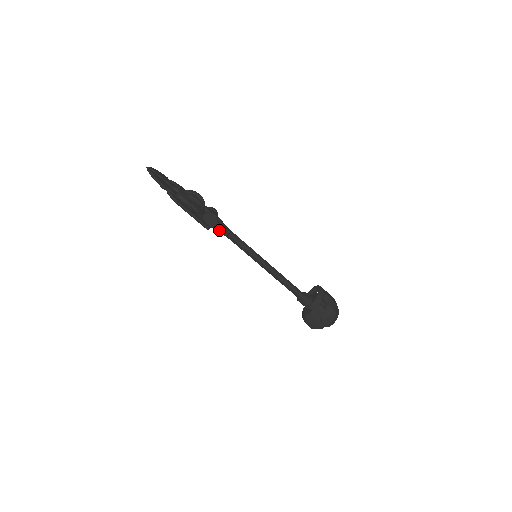
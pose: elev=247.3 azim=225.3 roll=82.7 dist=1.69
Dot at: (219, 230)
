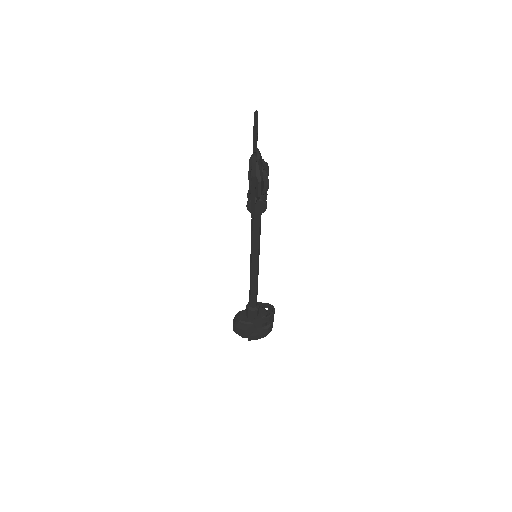
Dot at: (255, 219)
